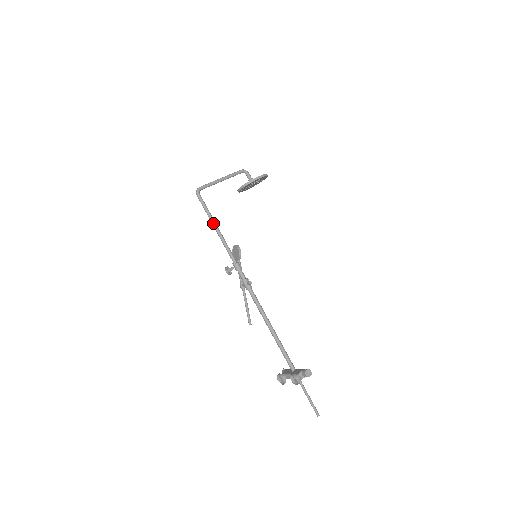
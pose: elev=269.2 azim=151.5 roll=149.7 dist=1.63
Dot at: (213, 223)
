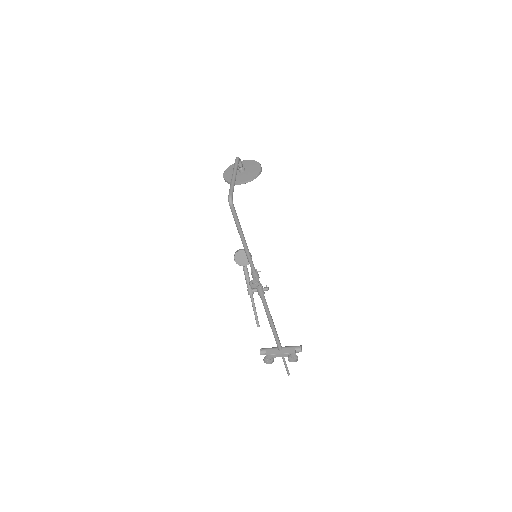
Dot at: (243, 236)
